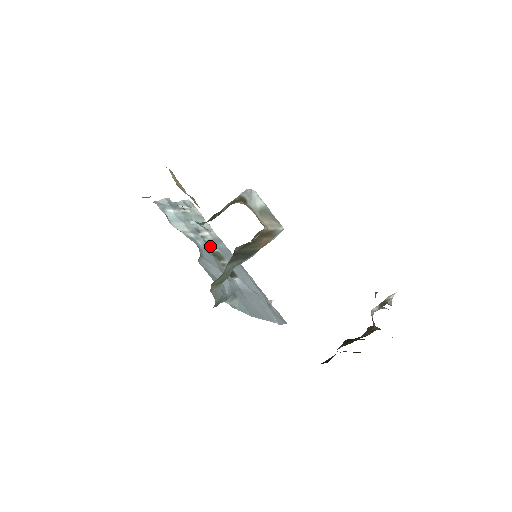
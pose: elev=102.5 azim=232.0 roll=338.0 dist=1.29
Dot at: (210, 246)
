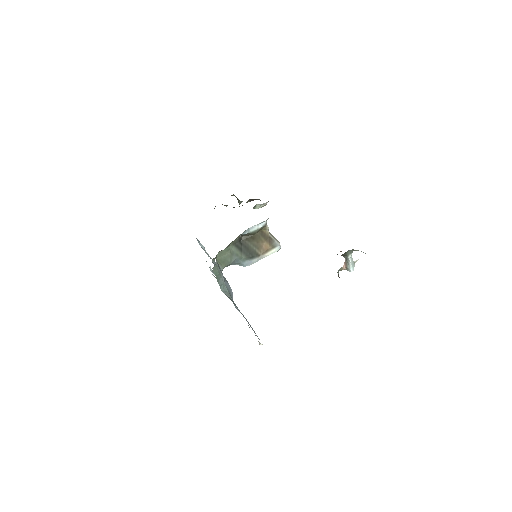
Dot at: occluded
